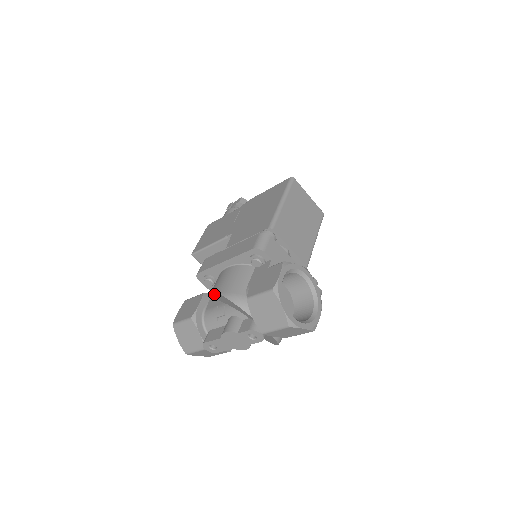
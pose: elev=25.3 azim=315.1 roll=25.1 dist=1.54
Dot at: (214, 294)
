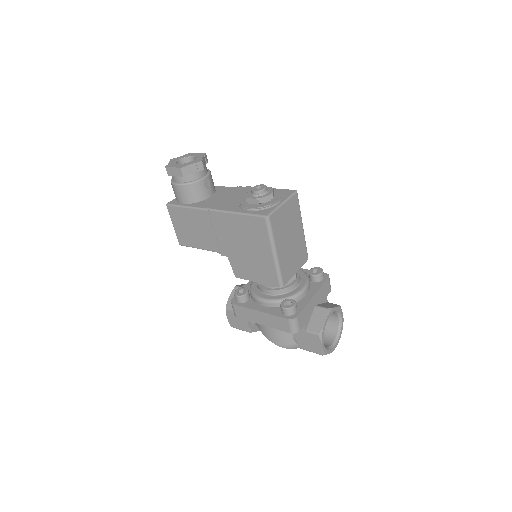
Dot at: occluded
